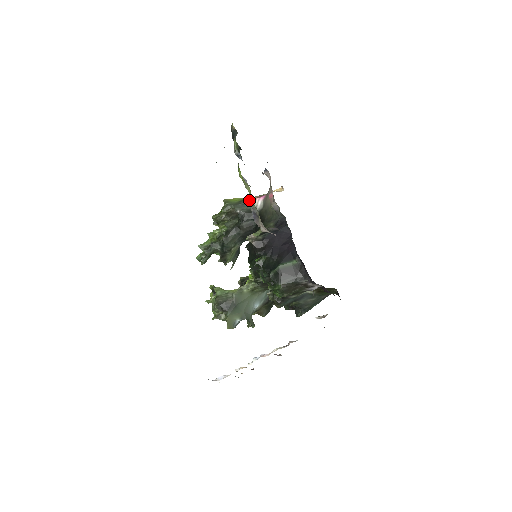
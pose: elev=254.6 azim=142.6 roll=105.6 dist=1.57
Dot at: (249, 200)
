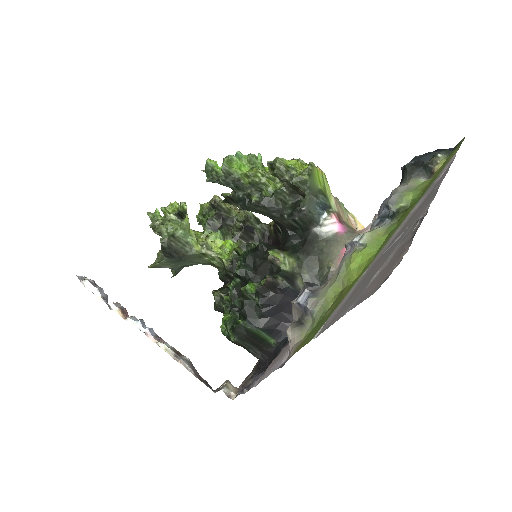
Dot at: (328, 204)
